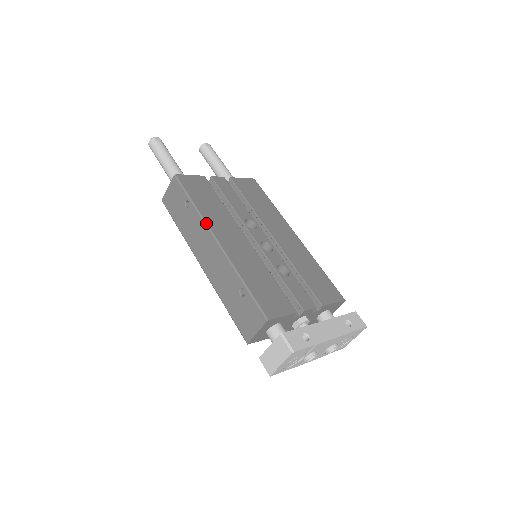
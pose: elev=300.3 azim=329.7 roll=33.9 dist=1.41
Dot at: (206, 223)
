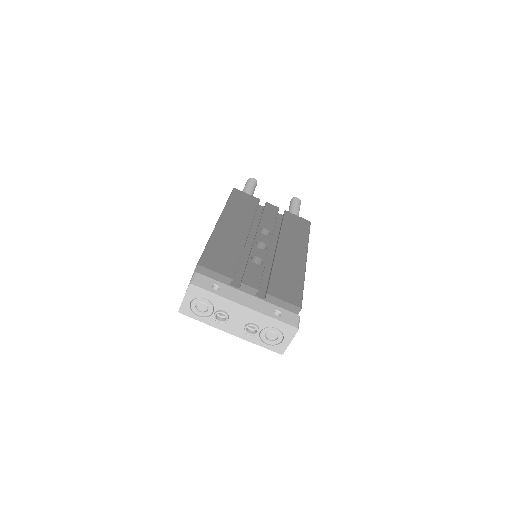
Dot at: (223, 212)
